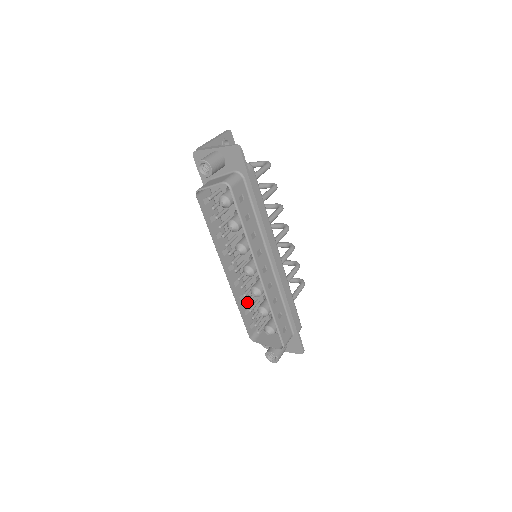
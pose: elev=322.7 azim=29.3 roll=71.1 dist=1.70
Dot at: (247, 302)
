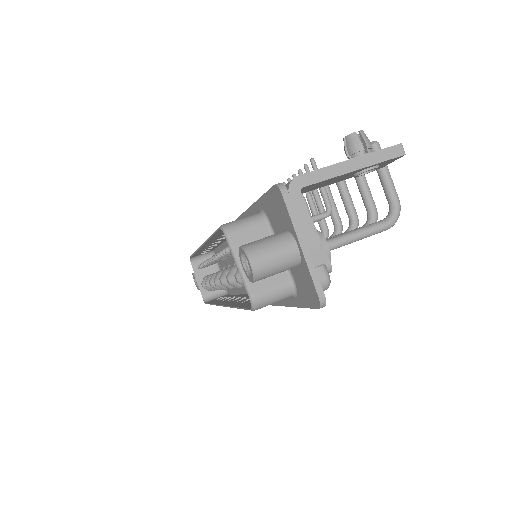
Dot at: (205, 264)
